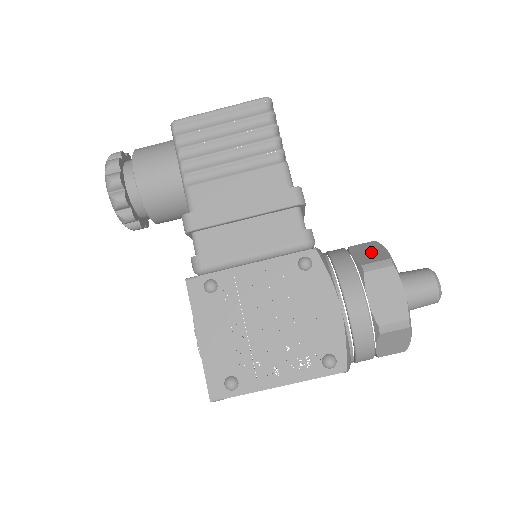
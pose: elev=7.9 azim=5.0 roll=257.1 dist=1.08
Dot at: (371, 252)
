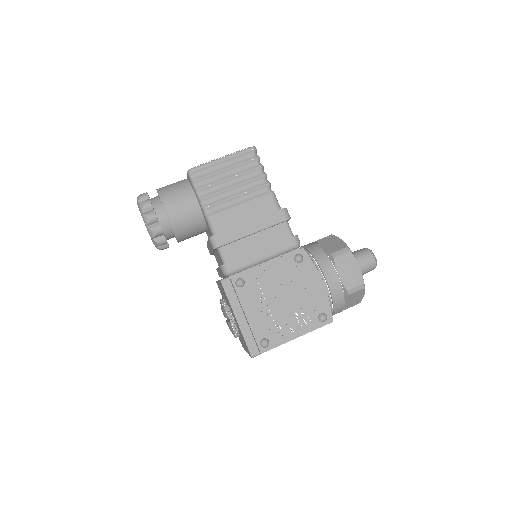
Dot at: (333, 243)
